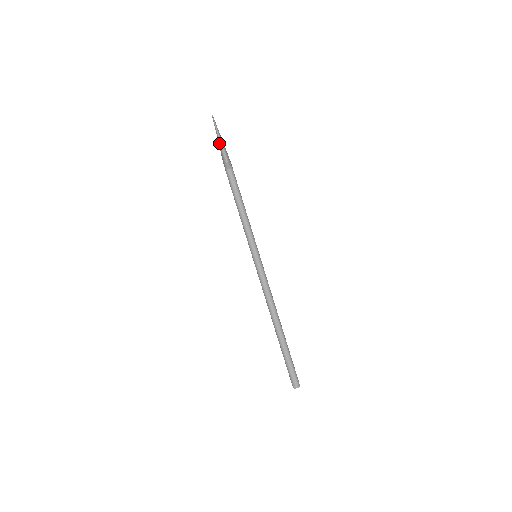
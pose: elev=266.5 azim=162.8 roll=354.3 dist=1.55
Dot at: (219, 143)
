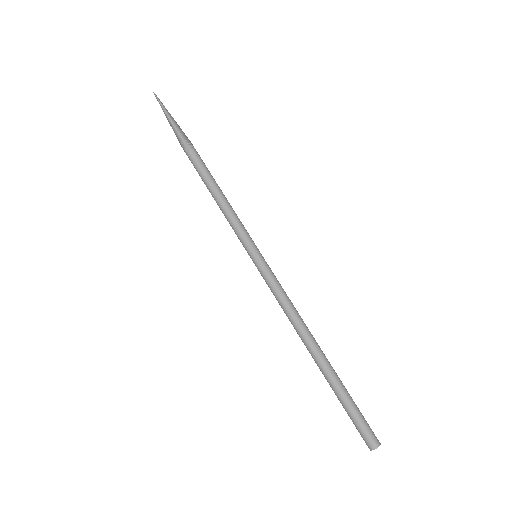
Dot at: (169, 122)
